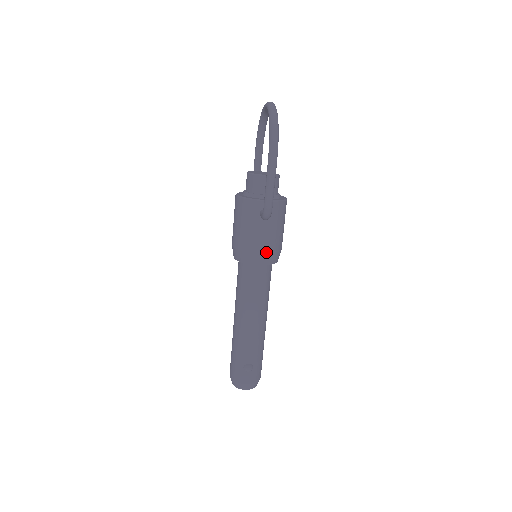
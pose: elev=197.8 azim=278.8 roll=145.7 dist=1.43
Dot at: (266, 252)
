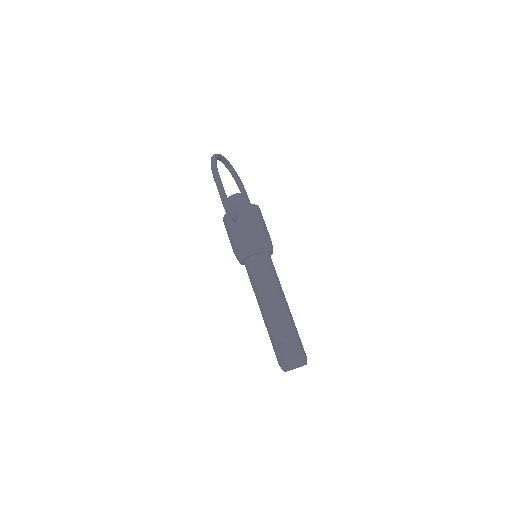
Dot at: (250, 243)
